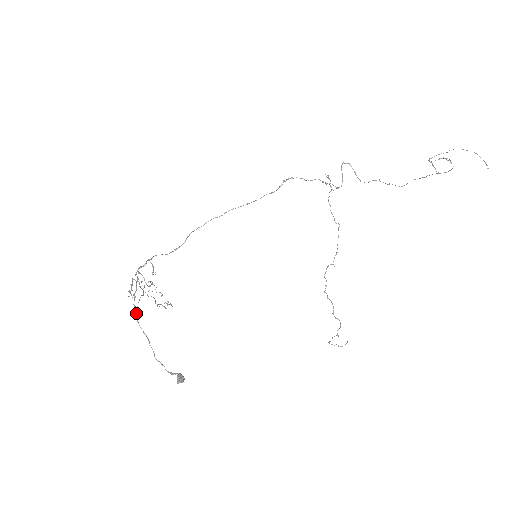
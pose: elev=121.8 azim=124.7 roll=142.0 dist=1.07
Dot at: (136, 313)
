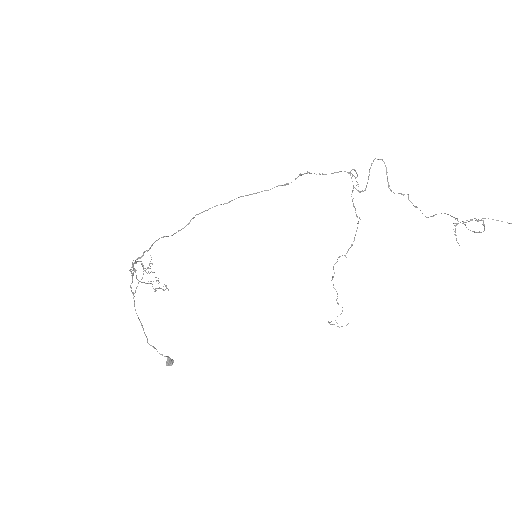
Dot at: (133, 298)
